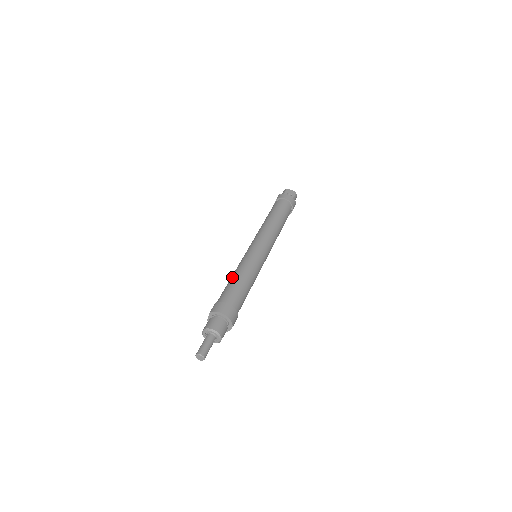
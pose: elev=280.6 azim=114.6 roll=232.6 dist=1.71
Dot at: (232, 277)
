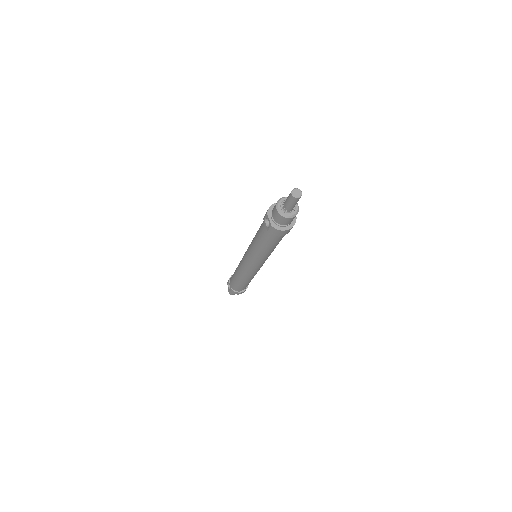
Dot at: (255, 235)
